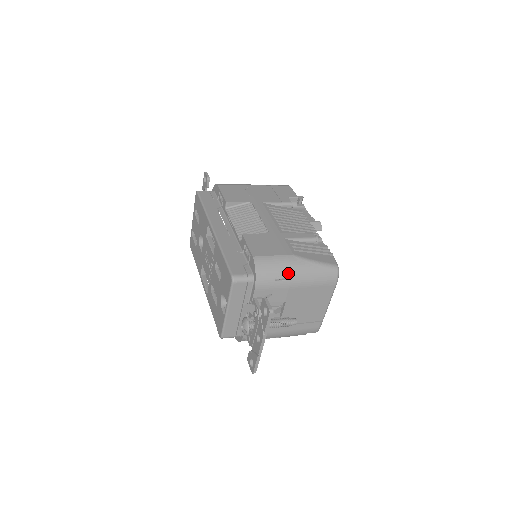
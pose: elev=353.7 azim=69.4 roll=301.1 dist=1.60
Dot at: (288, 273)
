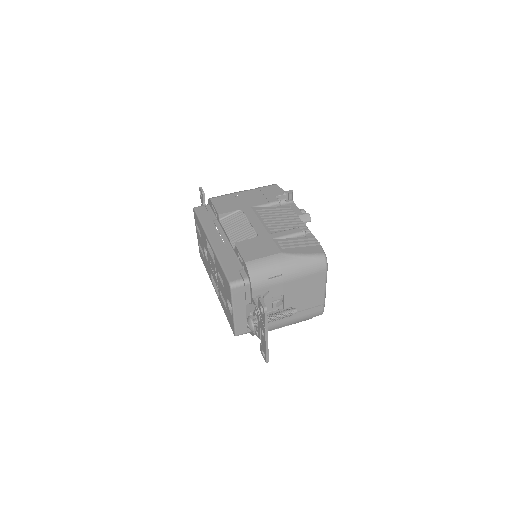
Dot at: (279, 270)
